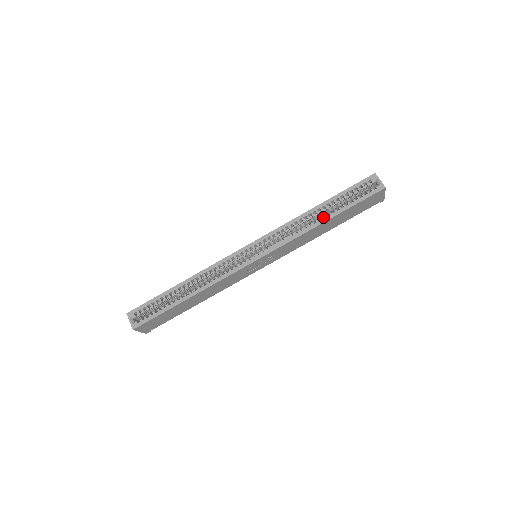
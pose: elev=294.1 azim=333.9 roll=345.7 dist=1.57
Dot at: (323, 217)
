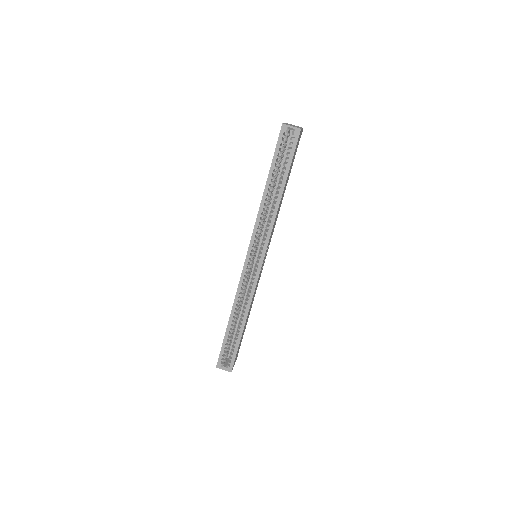
Dot at: (274, 187)
